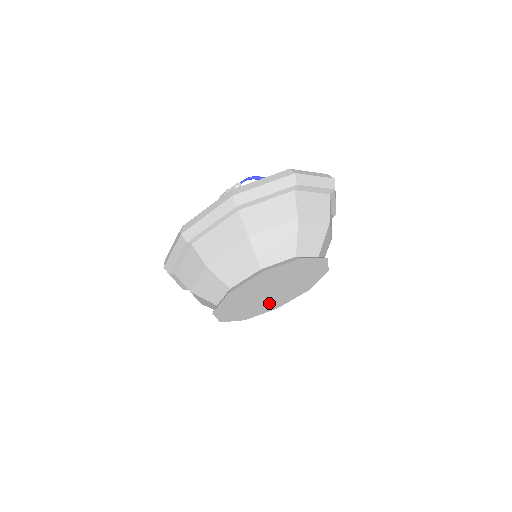
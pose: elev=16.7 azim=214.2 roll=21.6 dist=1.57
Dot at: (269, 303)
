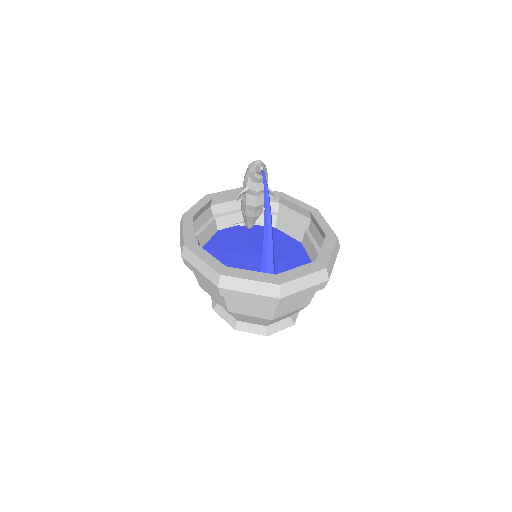
Dot at: occluded
